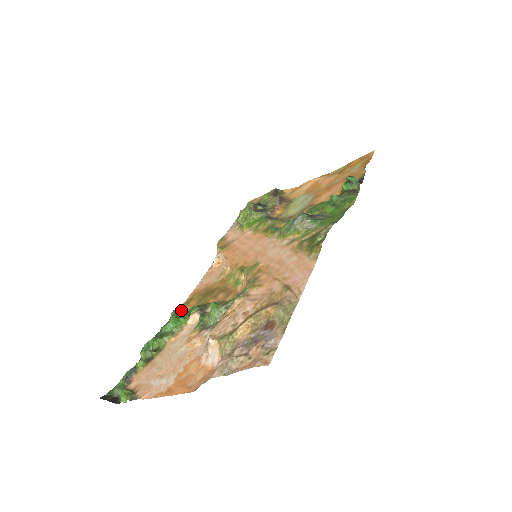
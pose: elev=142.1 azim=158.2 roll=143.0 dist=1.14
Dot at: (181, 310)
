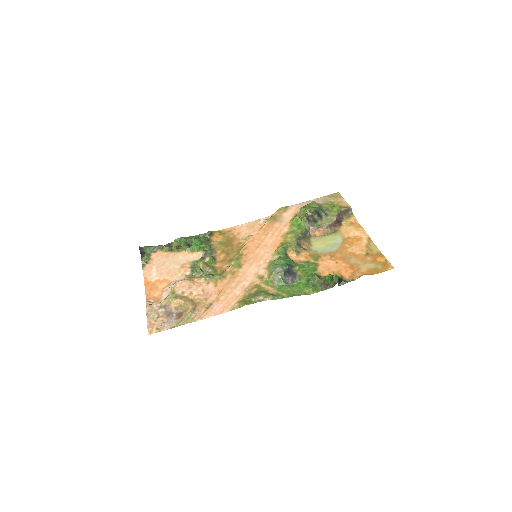
Dot at: (213, 235)
